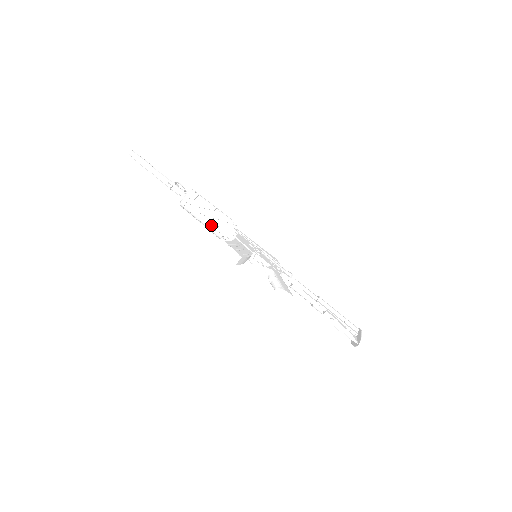
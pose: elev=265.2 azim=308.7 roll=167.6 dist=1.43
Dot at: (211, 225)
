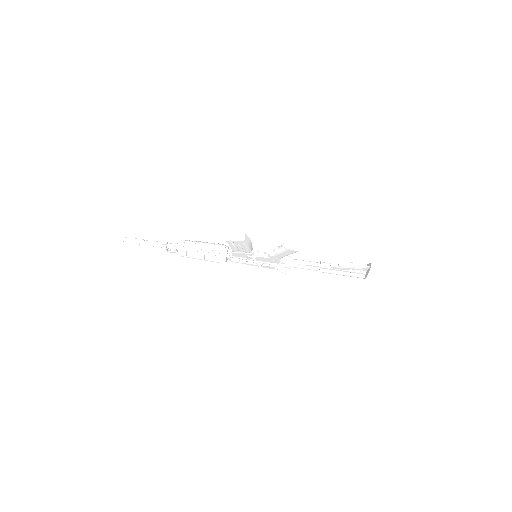
Dot at: (210, 252)
